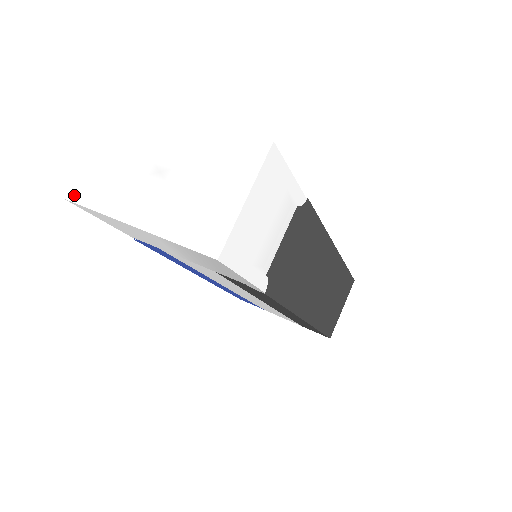
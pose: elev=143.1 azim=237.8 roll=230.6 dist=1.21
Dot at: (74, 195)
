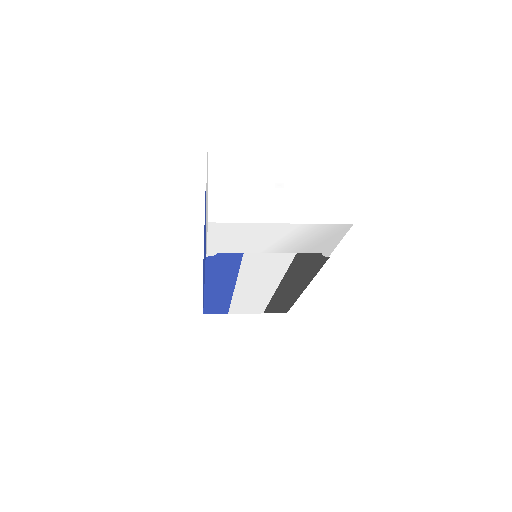
Dot at: (217, 217)
